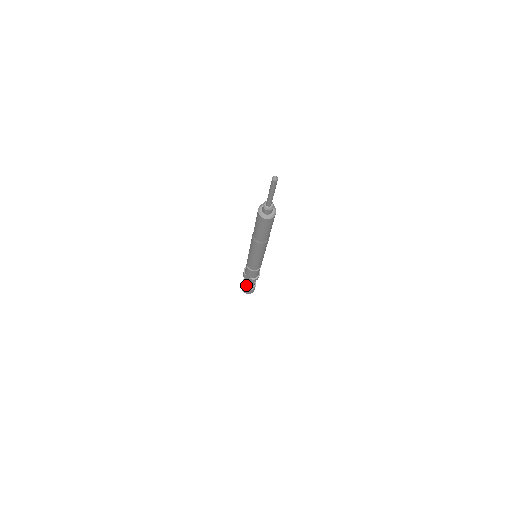
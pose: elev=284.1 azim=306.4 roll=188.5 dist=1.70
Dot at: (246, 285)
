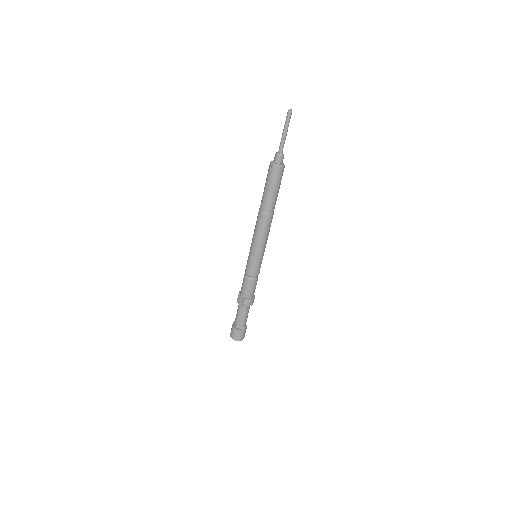
Dot at: (236, 321)
